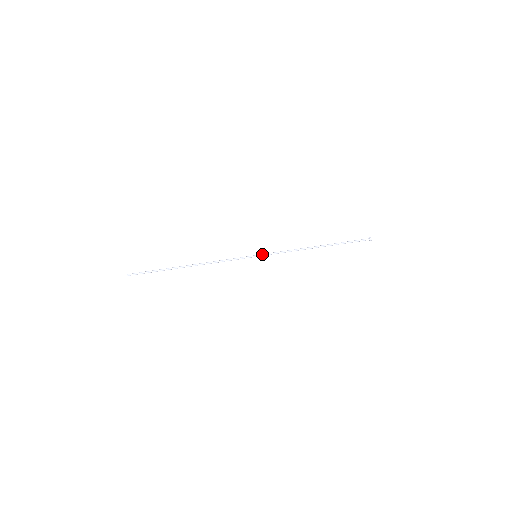
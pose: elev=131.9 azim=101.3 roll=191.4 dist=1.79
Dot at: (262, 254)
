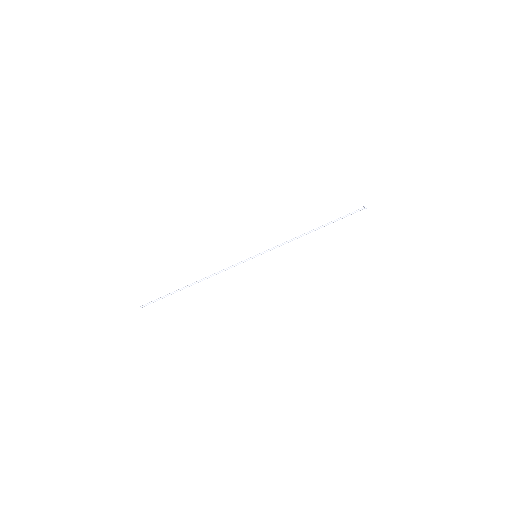
Dot at: (262, 253)
